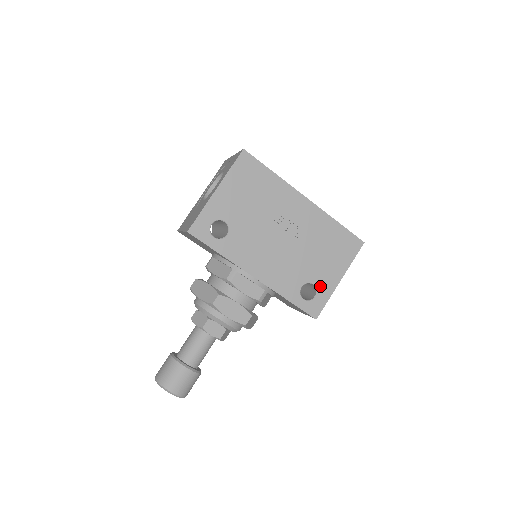
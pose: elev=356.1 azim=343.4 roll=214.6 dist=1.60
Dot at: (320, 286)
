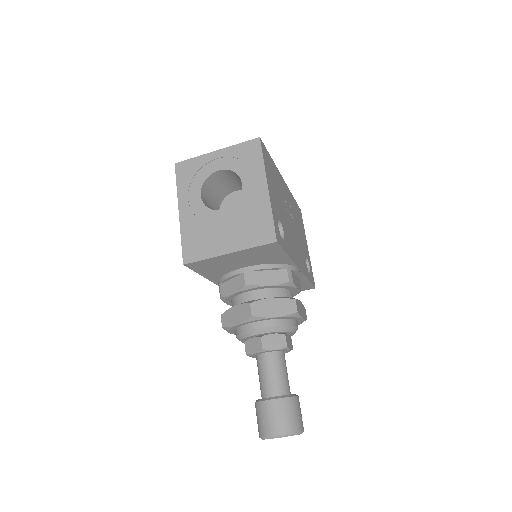
Dot at: (308, 258)
